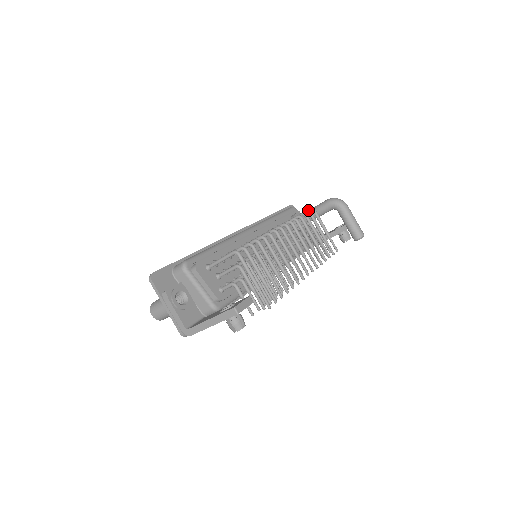
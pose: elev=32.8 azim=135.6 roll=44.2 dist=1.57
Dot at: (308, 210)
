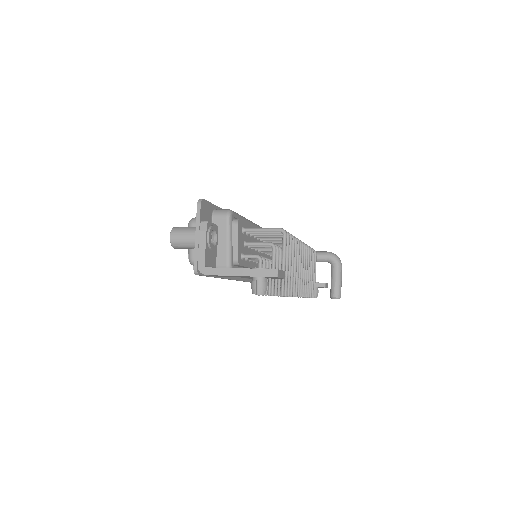
Dot at: occluded
